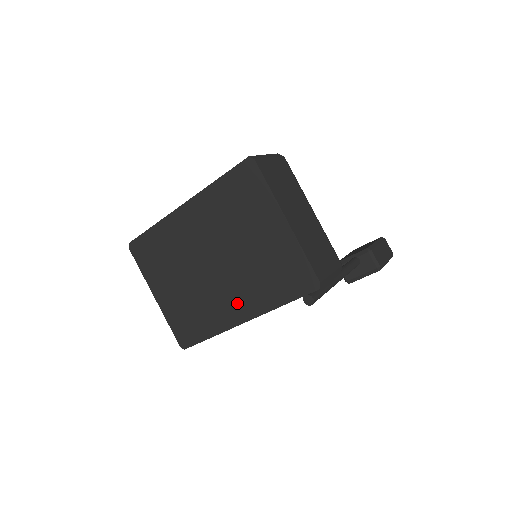
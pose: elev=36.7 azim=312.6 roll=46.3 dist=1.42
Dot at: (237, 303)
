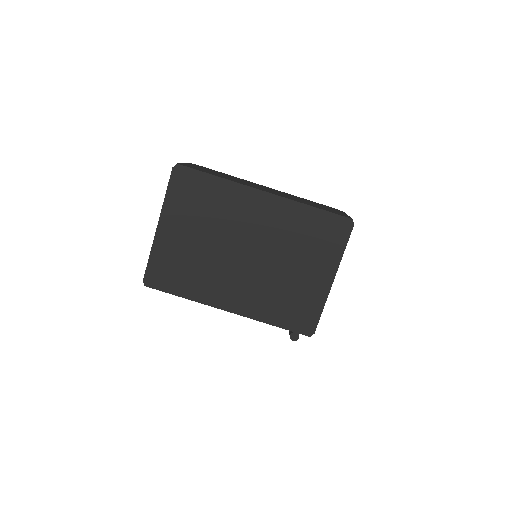
Dot at: (237, 295)
